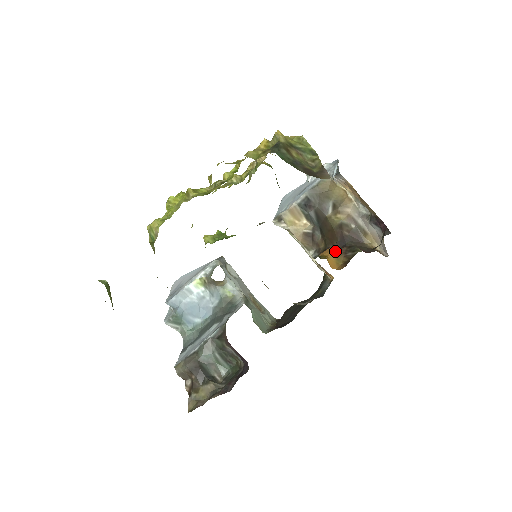
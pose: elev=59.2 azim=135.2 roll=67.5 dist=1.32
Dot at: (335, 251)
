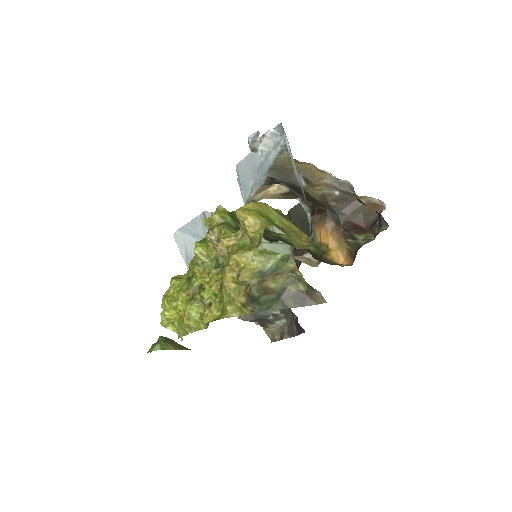
Dot at: (332, 234)
